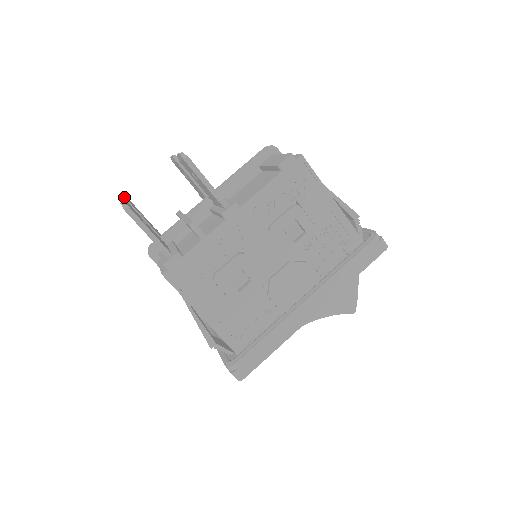
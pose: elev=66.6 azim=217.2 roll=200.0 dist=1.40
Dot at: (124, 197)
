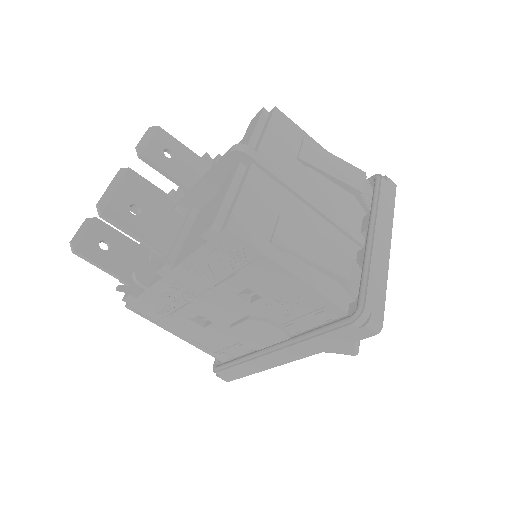
Dot at: occluded
